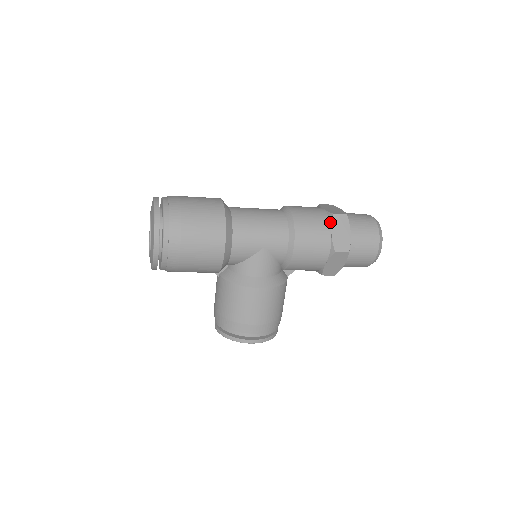
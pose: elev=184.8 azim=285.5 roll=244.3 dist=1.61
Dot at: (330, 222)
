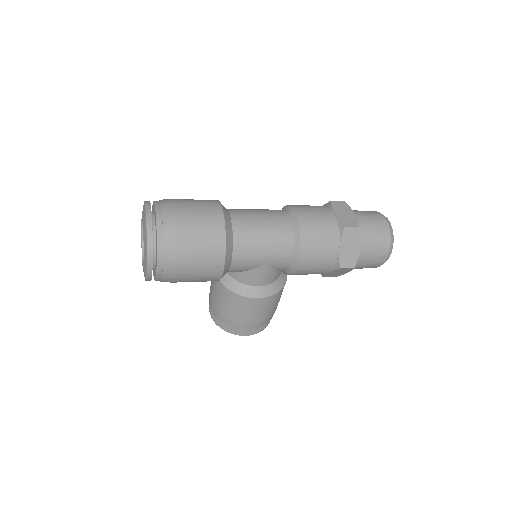
Dot at: (340, 236)
